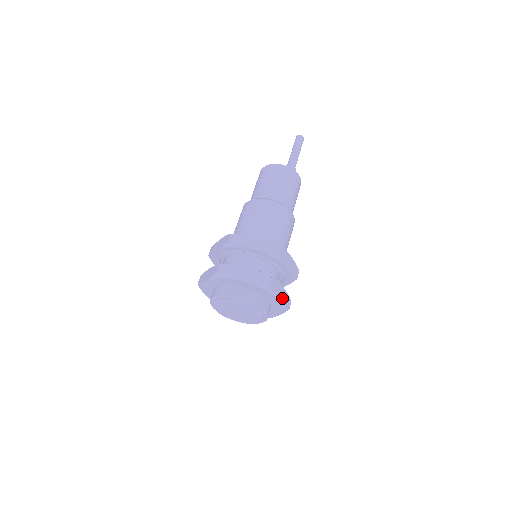
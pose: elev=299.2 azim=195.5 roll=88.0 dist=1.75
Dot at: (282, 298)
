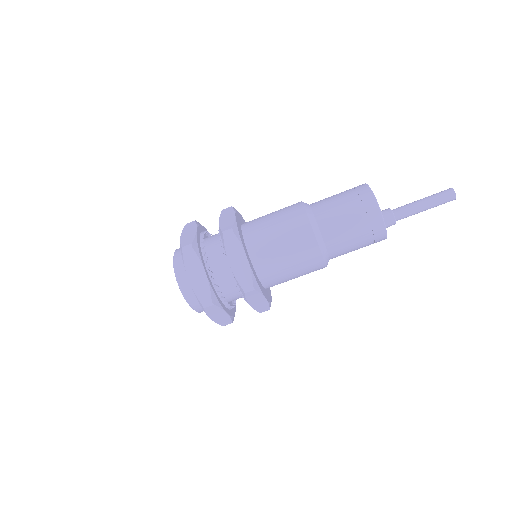
Dot at: (218, 318)
